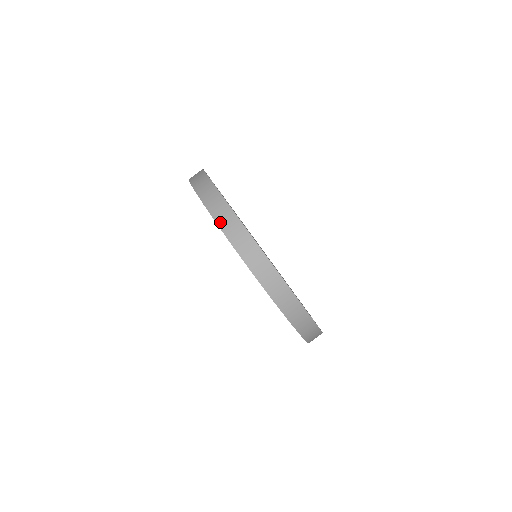
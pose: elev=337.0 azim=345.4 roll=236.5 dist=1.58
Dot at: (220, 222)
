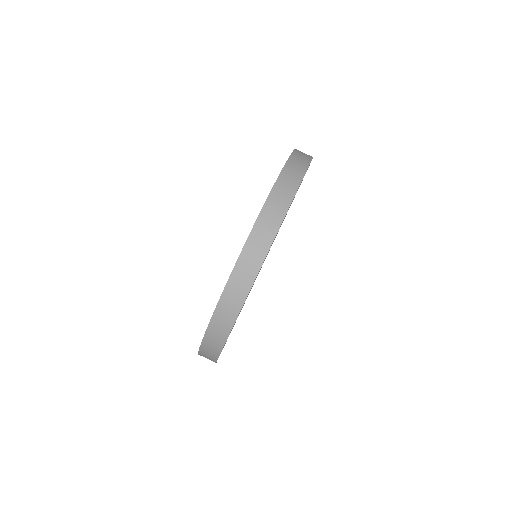
Dot at: (230, 287)
